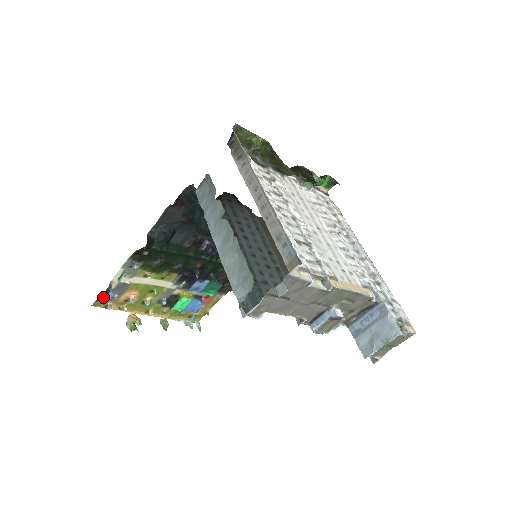
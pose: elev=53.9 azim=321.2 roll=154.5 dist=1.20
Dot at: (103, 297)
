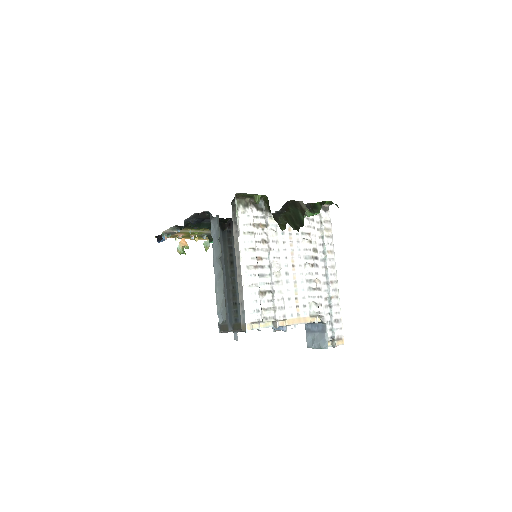
Dot at: (160, 237)
